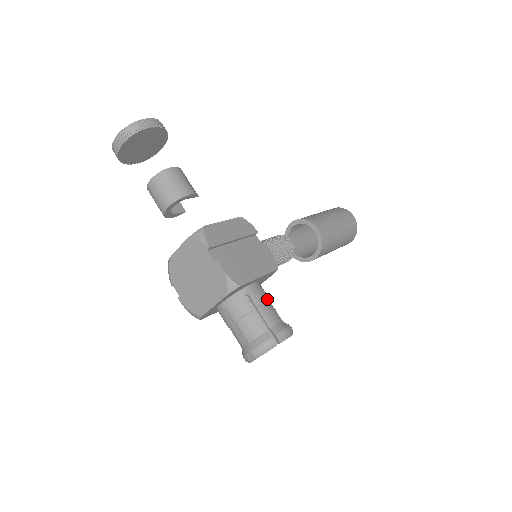
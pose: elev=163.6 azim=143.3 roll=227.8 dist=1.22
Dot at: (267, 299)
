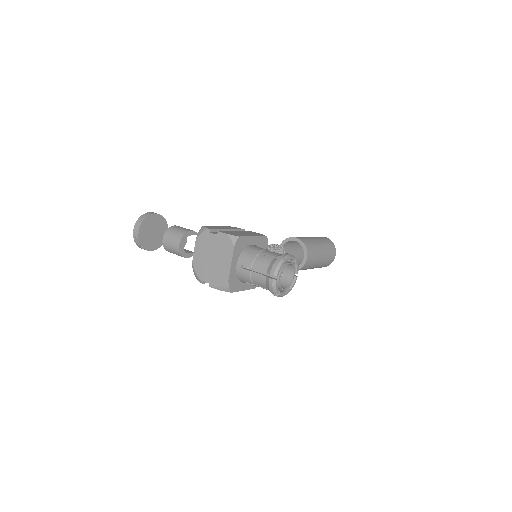
Dot at: (267, 250)
